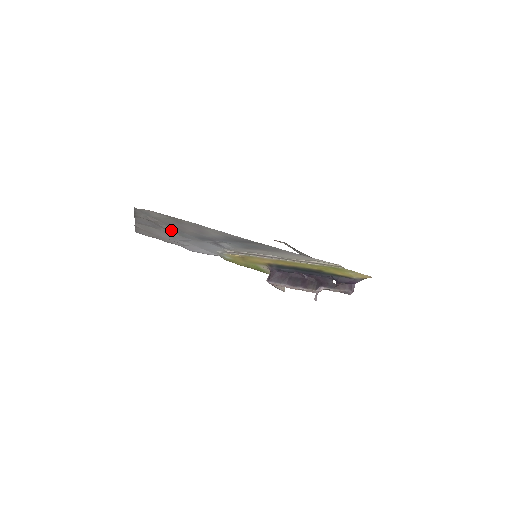
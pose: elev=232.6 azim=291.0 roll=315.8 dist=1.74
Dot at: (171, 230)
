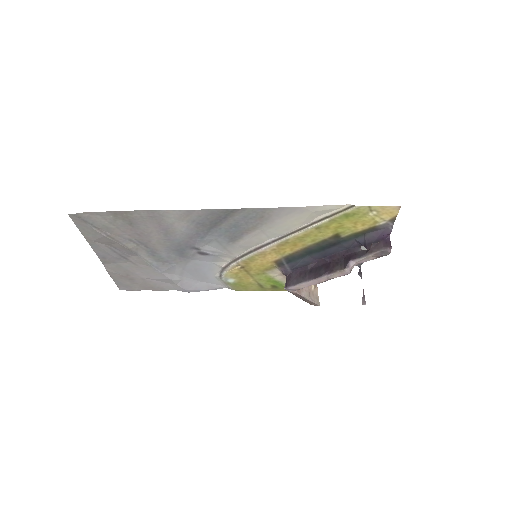
Dot at: (141, 253)
